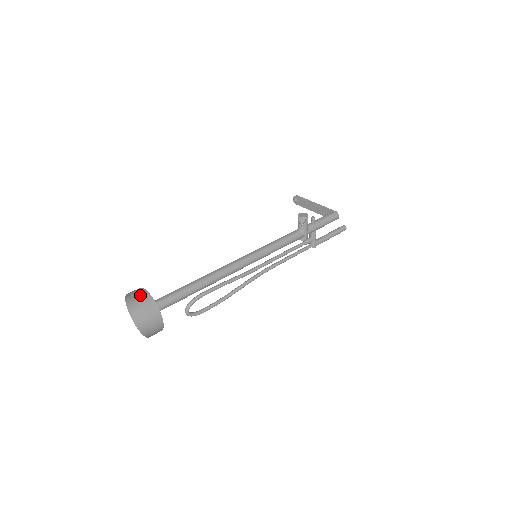
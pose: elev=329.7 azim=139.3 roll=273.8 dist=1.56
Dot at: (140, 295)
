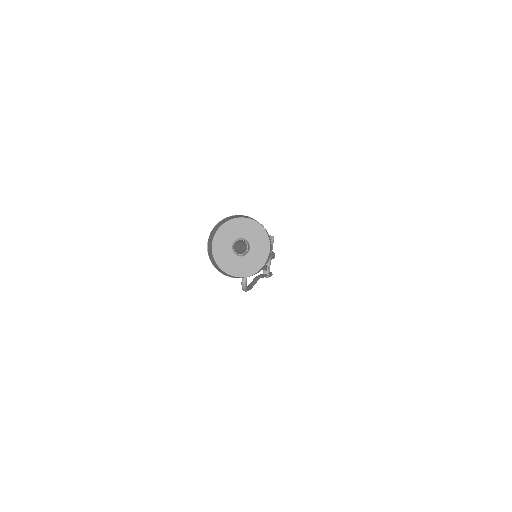
Dot at: (247, 216)
